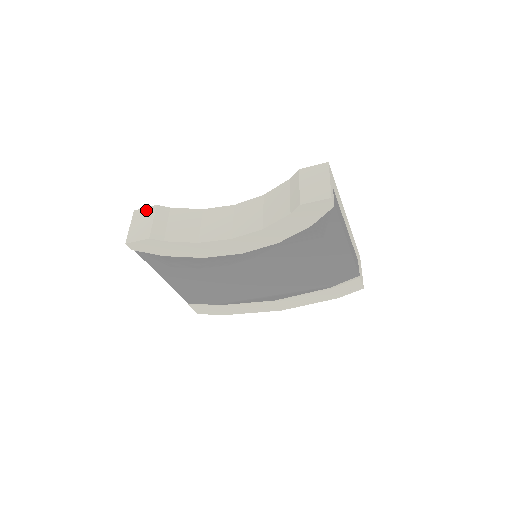
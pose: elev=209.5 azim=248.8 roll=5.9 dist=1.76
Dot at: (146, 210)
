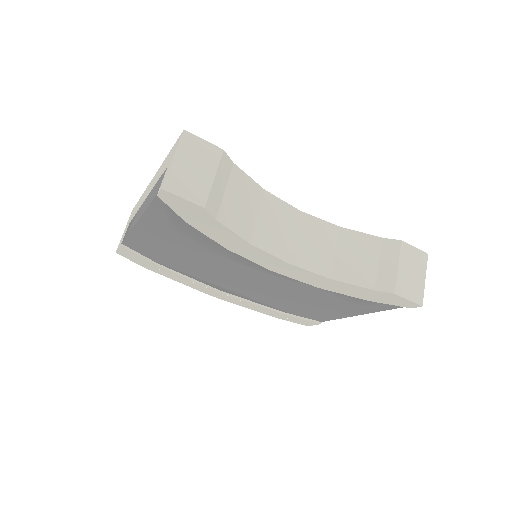
Dot at: (206, 146)
